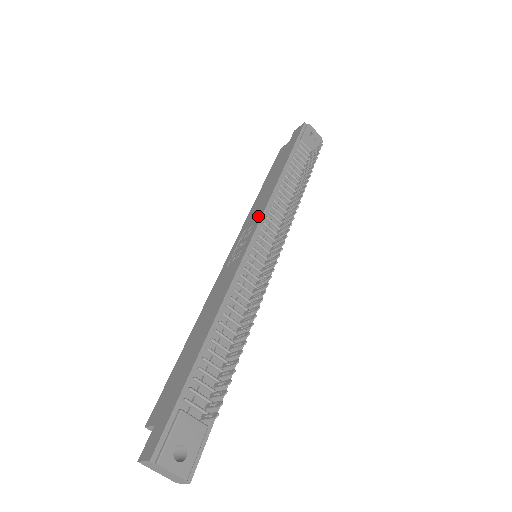
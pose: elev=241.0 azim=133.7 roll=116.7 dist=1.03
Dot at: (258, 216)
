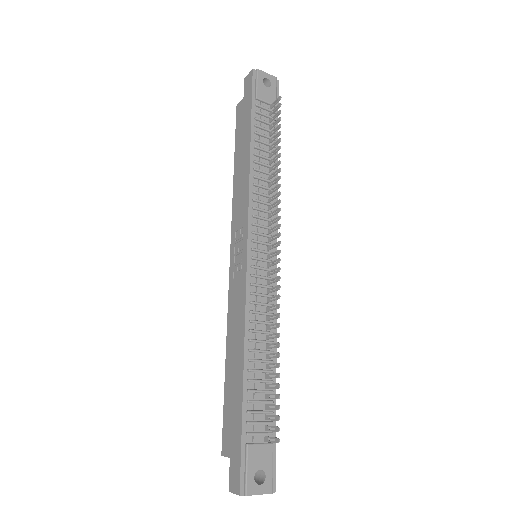
Dot at: (244, 215)
